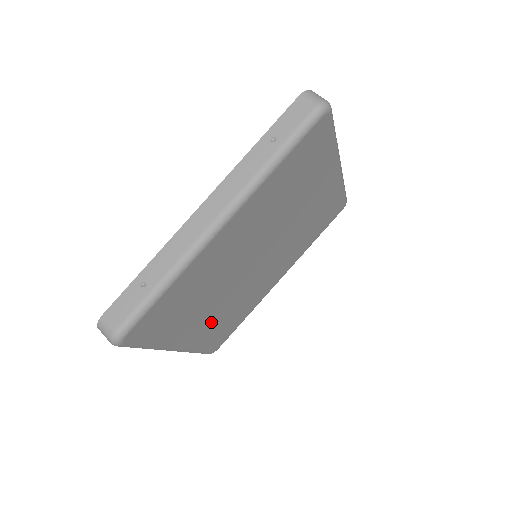
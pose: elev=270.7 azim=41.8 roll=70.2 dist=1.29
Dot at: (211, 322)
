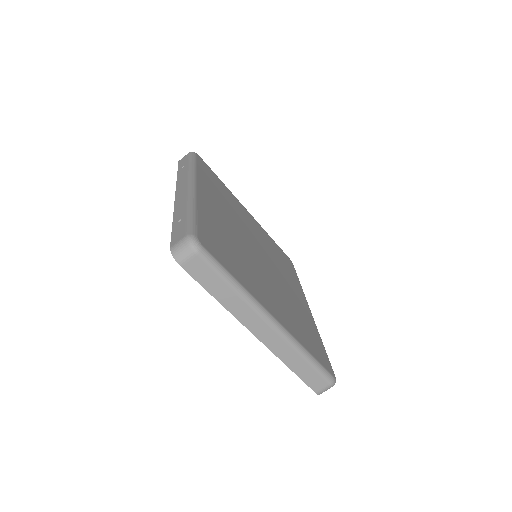
Dot at: (281, 308)
